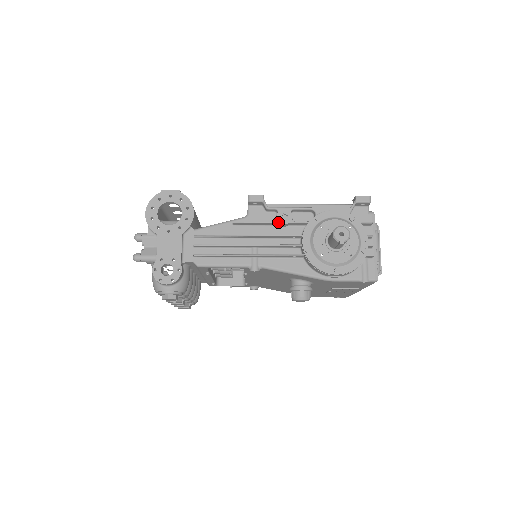
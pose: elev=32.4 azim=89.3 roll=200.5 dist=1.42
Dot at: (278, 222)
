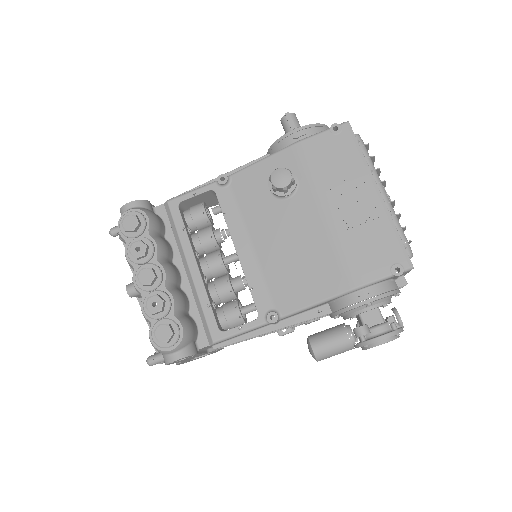
Dot at: occluded
